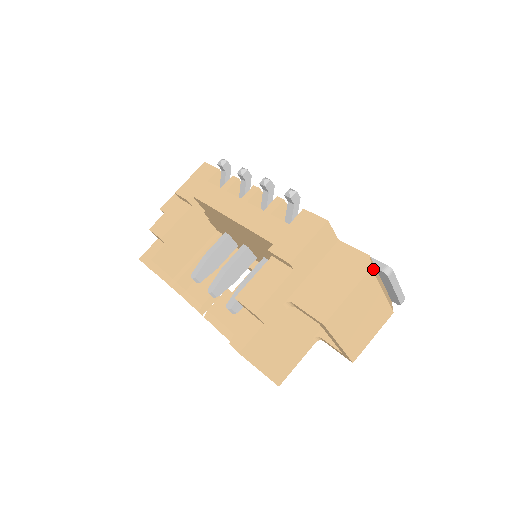
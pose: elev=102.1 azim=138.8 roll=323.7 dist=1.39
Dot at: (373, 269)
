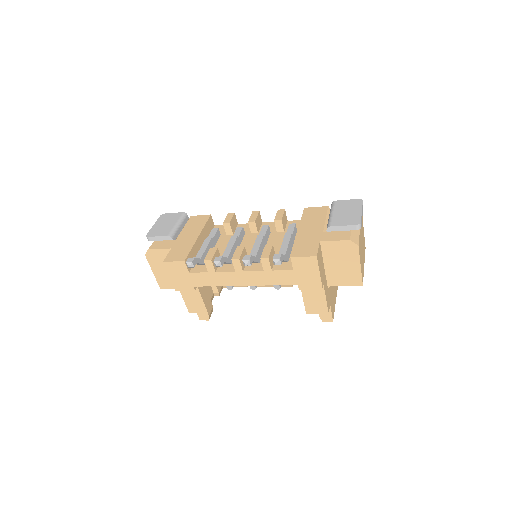
Dot at: (356, 241)
